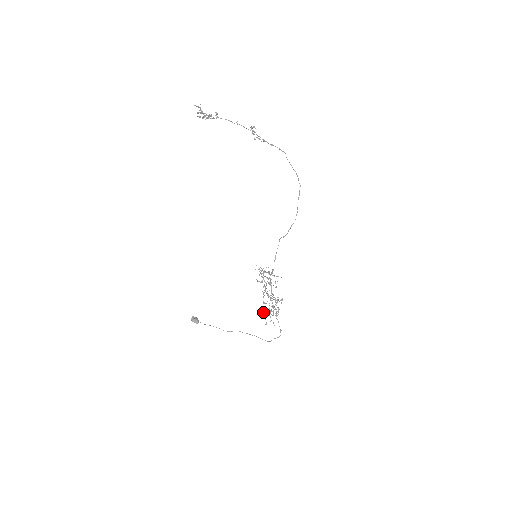
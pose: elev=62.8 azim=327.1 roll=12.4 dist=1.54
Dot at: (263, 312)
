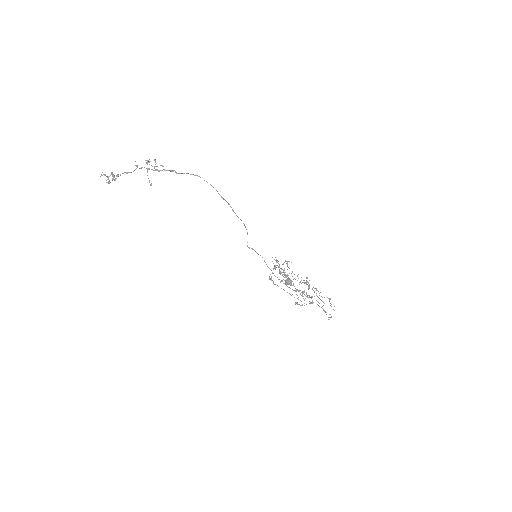
Dot at: occluded
